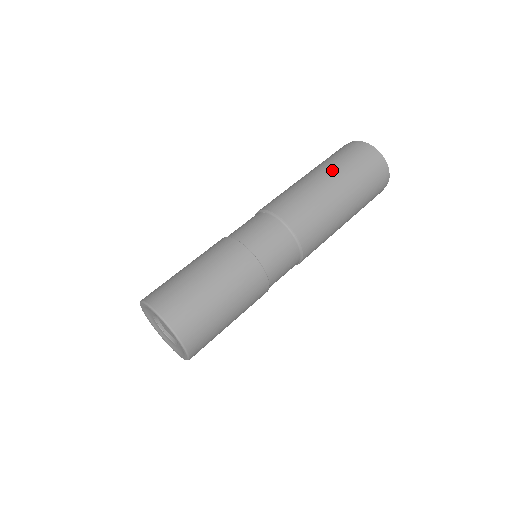
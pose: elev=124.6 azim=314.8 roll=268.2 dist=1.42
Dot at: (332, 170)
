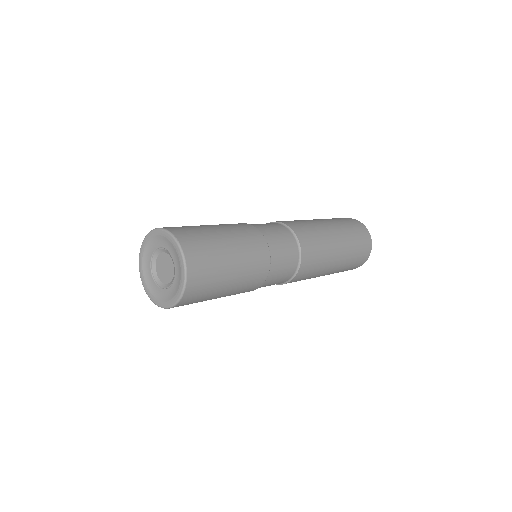
Dot at: (329, 220)
